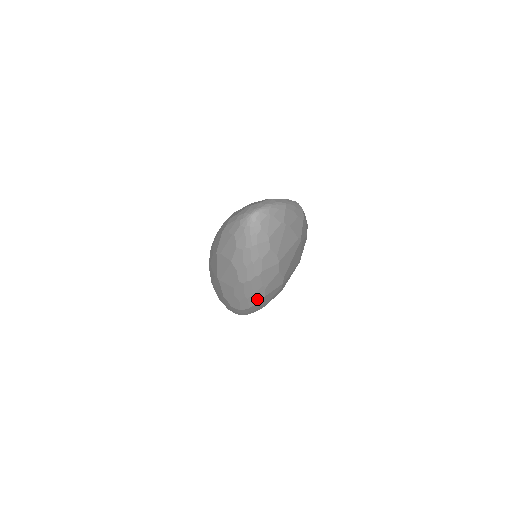
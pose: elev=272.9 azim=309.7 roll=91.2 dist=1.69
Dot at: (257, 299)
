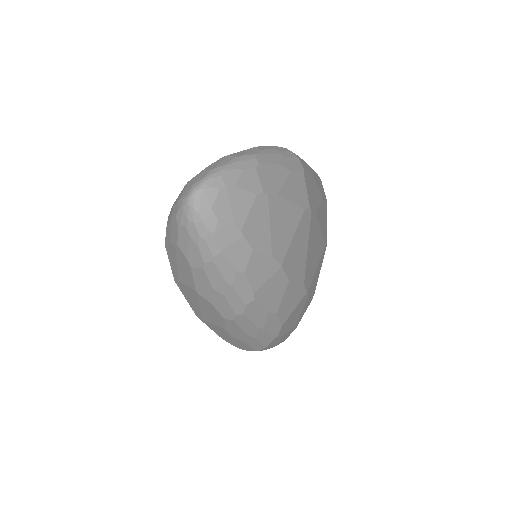
Dot at: (271, 333)
